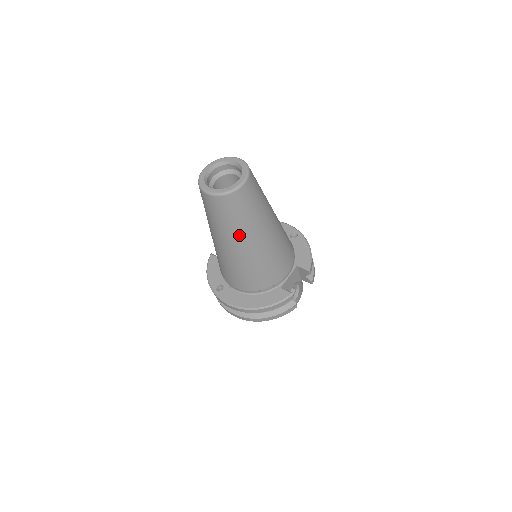
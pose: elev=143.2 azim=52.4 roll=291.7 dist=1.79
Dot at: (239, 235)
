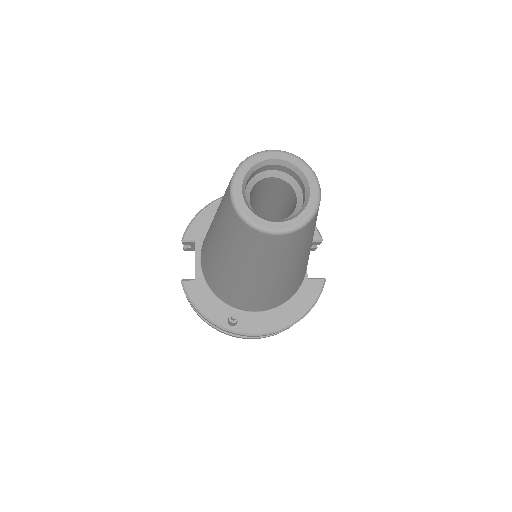
Dot at: (299, 259)
